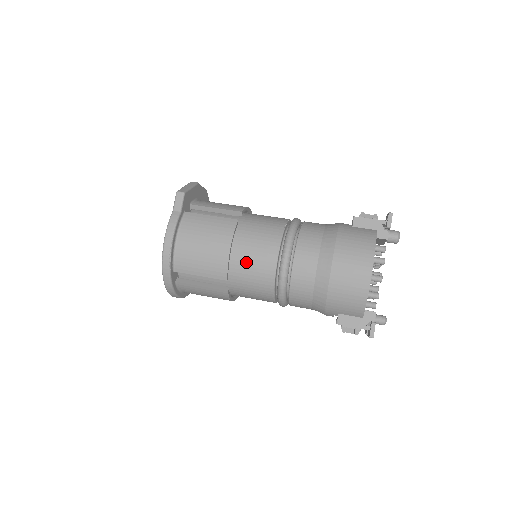
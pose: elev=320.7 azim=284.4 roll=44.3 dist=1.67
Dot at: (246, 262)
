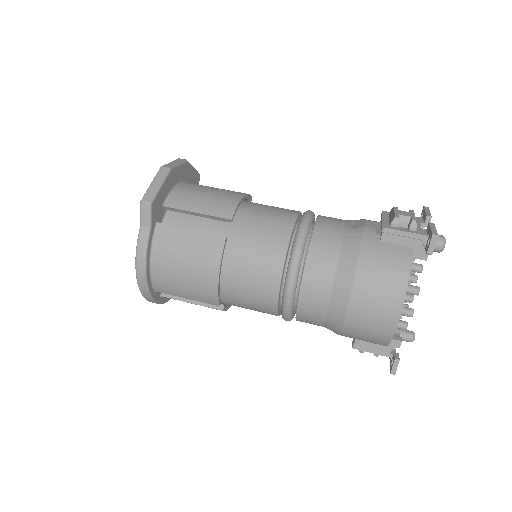
Dot at: (240, 290)
